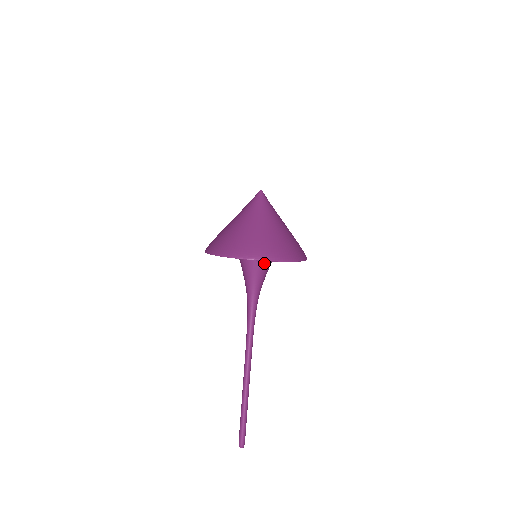
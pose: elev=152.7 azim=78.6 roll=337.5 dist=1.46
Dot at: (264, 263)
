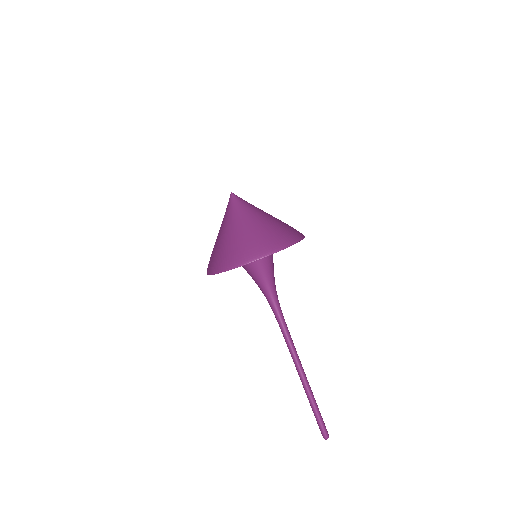
Dot at: (271, 256)
